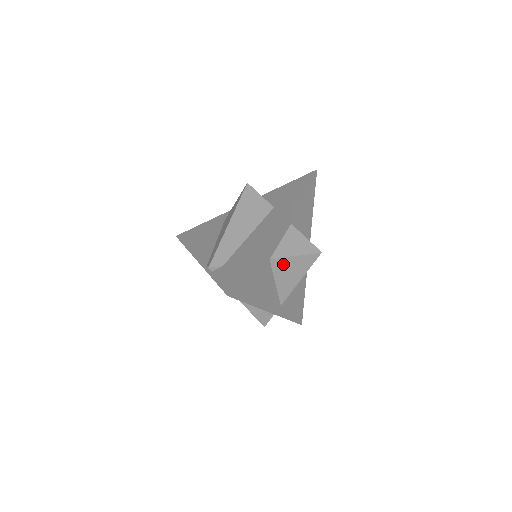
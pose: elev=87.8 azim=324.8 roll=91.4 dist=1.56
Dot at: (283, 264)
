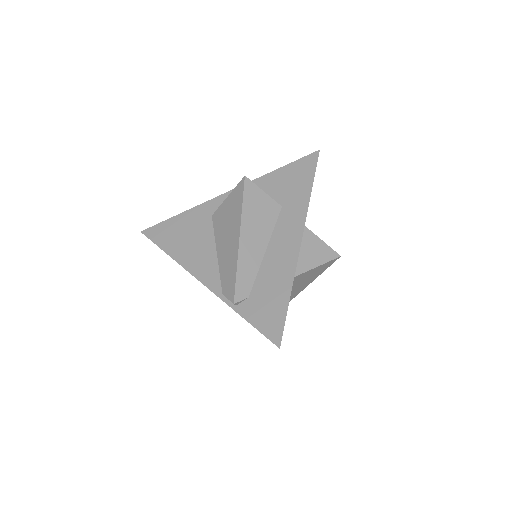
Dot at: (304, 276)
